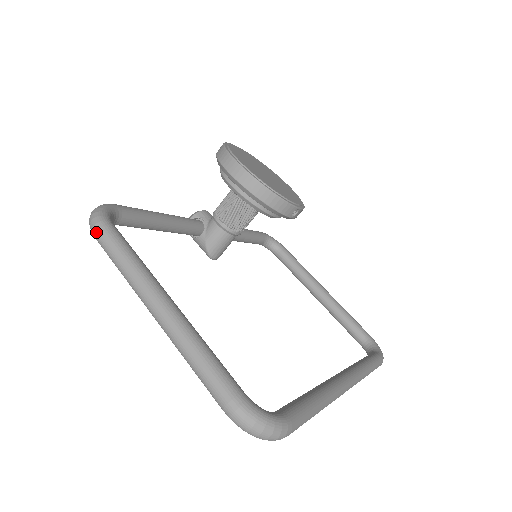
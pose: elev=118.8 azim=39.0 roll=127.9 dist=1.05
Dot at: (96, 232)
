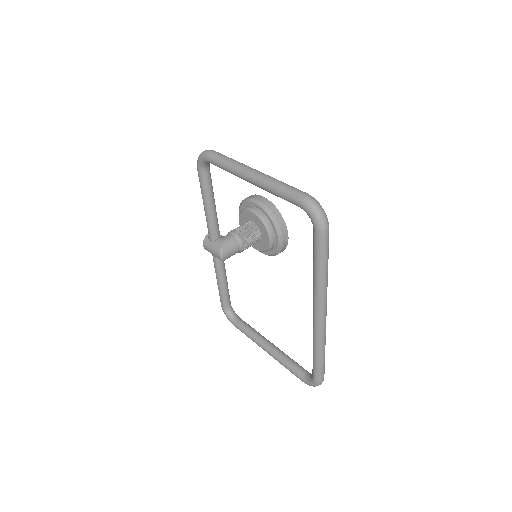
Dot at: (211, 151)
